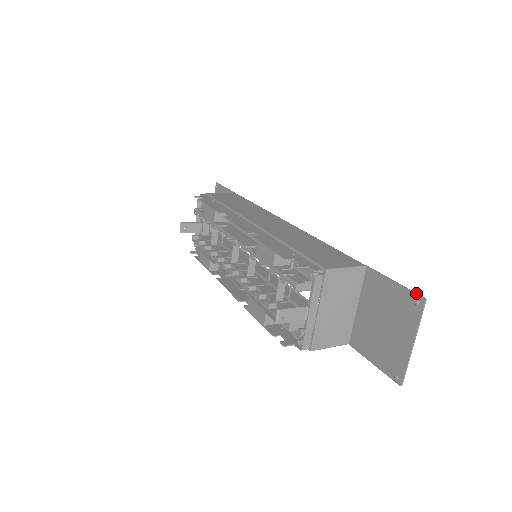
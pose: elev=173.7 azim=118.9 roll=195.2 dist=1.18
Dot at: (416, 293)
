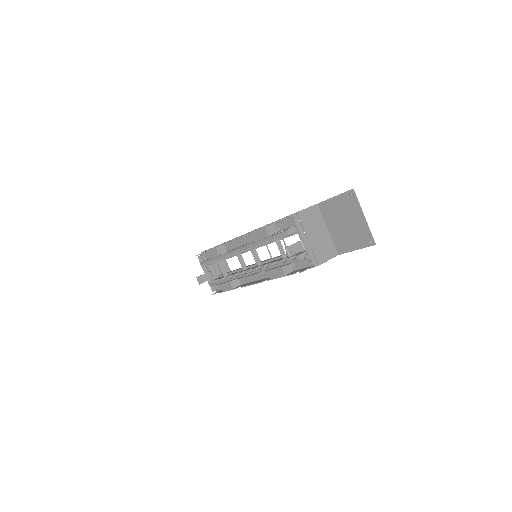
Dot at: (347, 191)
